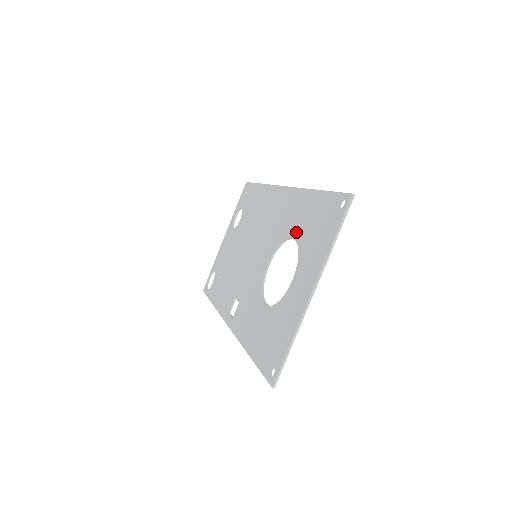
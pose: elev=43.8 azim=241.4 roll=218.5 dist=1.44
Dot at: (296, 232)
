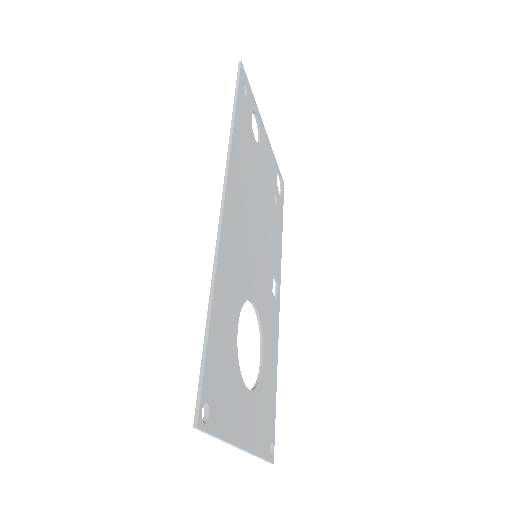
Dot at: occluded
